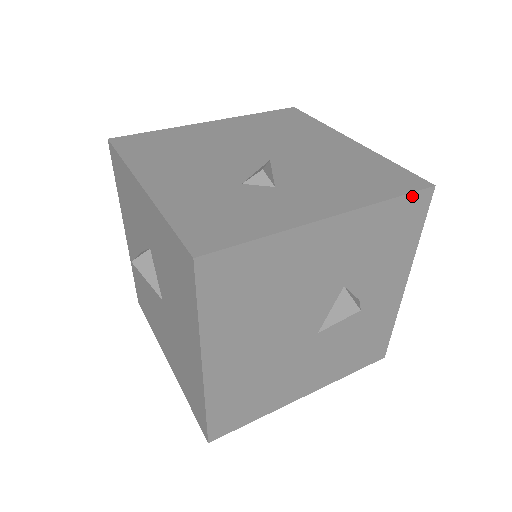
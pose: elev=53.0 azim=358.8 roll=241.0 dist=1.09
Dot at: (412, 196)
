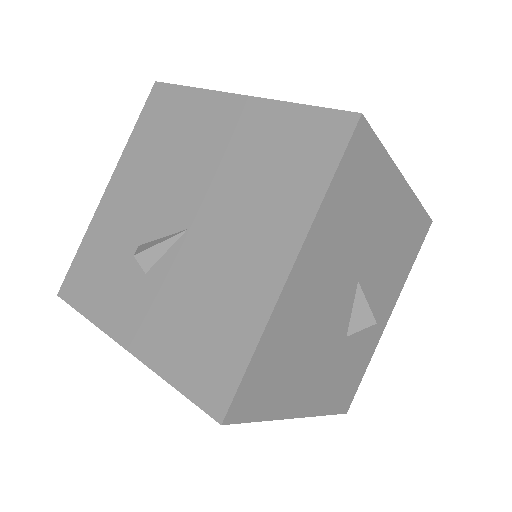
Dot at: (199, 404)
